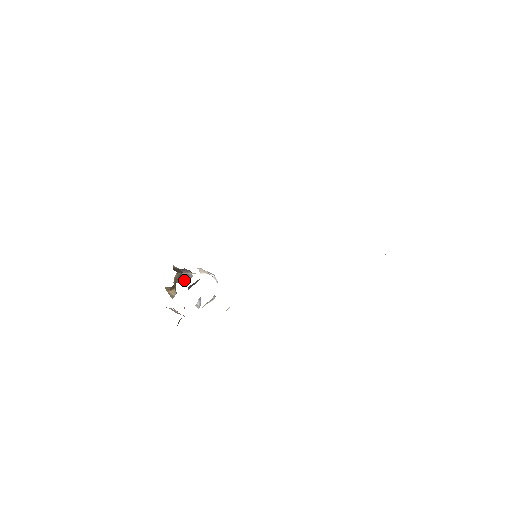
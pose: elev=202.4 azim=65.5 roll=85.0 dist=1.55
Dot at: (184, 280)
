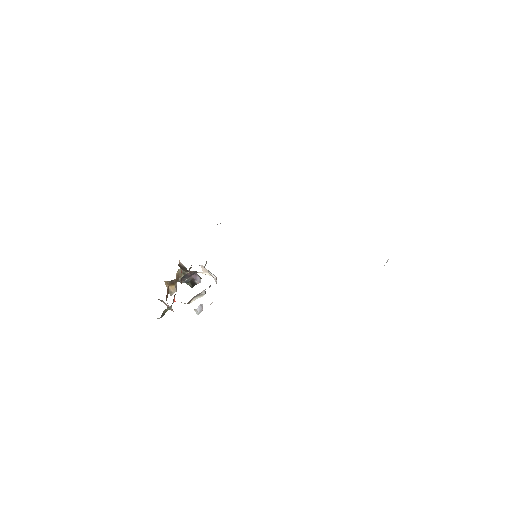
Dot at: (190, 283)
